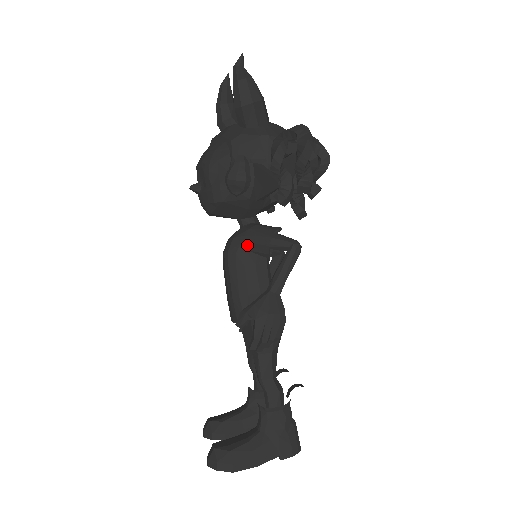
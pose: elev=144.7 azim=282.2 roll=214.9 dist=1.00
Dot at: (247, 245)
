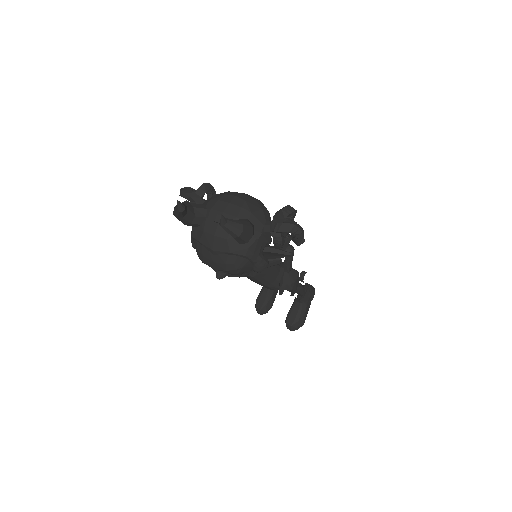
Dot at: occluded
